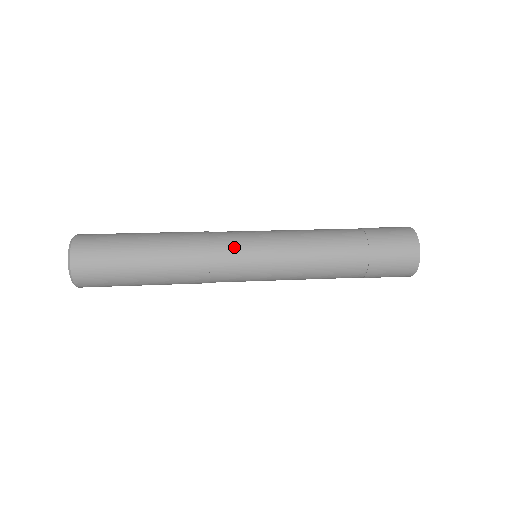
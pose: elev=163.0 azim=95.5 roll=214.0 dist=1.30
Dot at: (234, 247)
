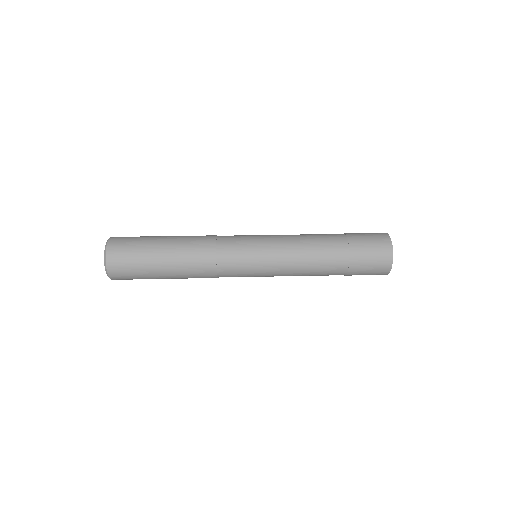
Dot at: (237, 260)
